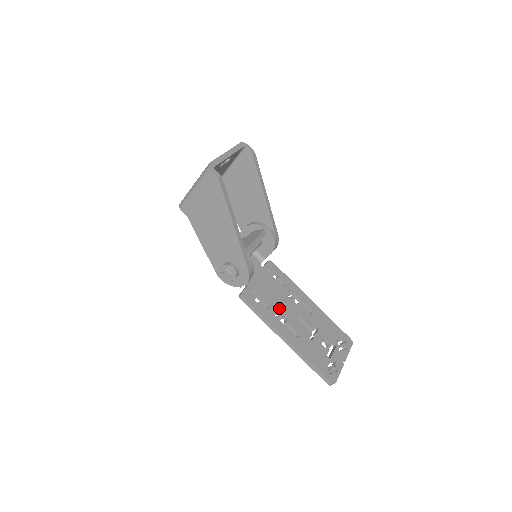
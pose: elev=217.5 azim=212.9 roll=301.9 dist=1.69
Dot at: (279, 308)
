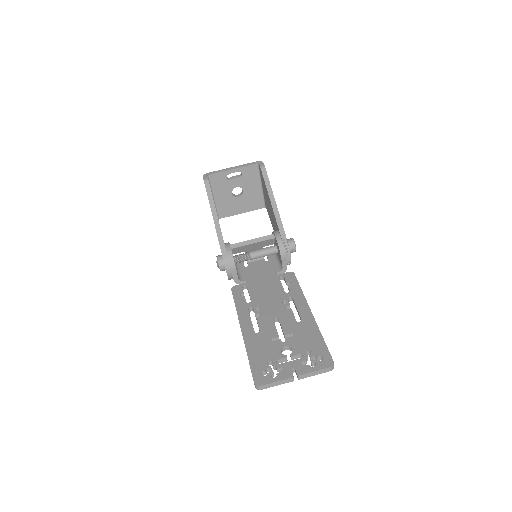
Dot at: (260, 306)
